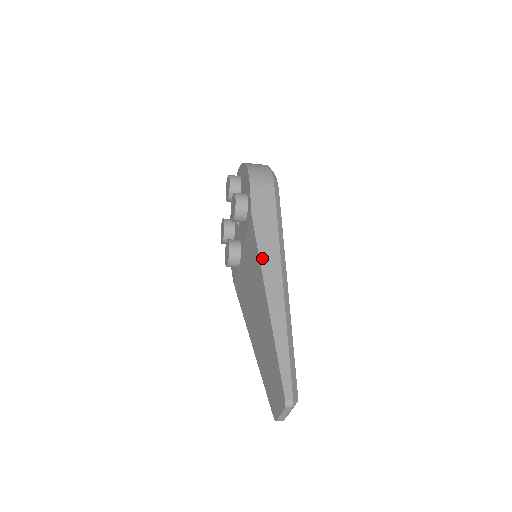
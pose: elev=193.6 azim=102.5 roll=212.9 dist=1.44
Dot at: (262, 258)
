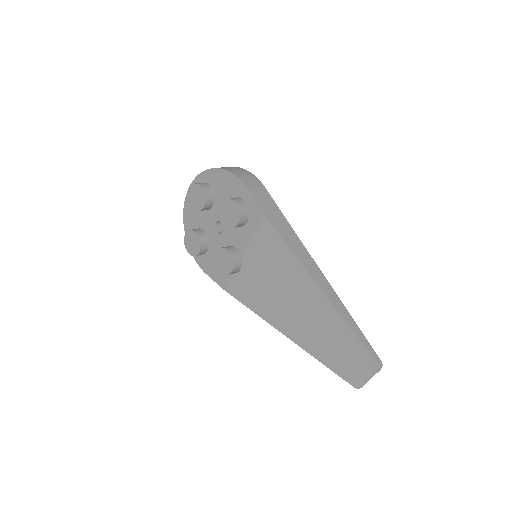
Dot at: (295, 252)
